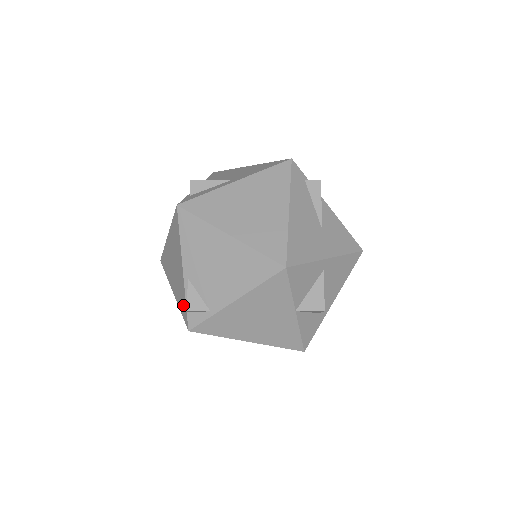
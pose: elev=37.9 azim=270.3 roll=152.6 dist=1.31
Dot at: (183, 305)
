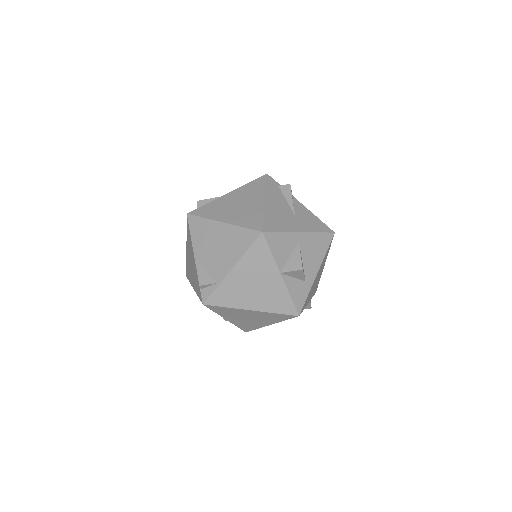
Dot at: (198, 288)
